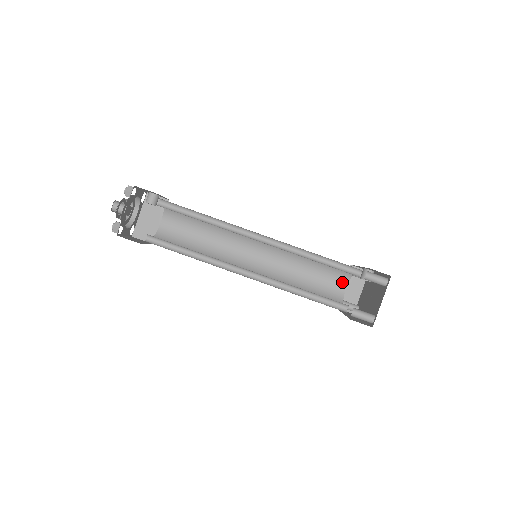
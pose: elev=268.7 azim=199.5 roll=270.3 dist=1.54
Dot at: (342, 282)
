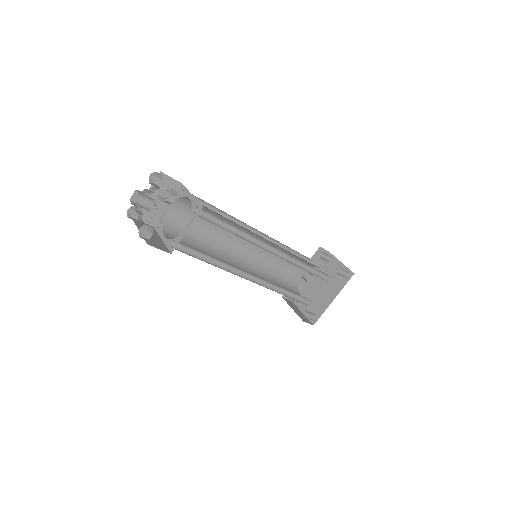
Dot at: (297, 293)
